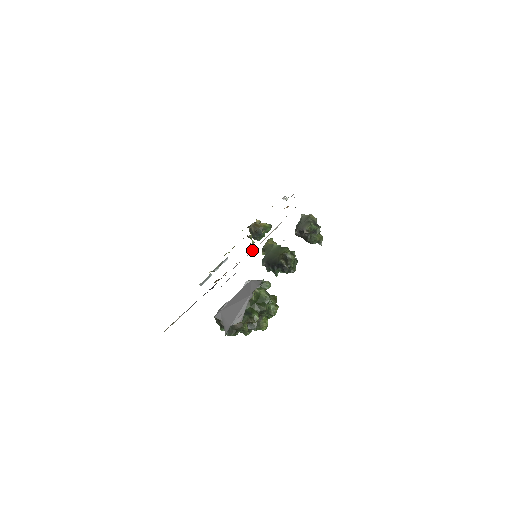
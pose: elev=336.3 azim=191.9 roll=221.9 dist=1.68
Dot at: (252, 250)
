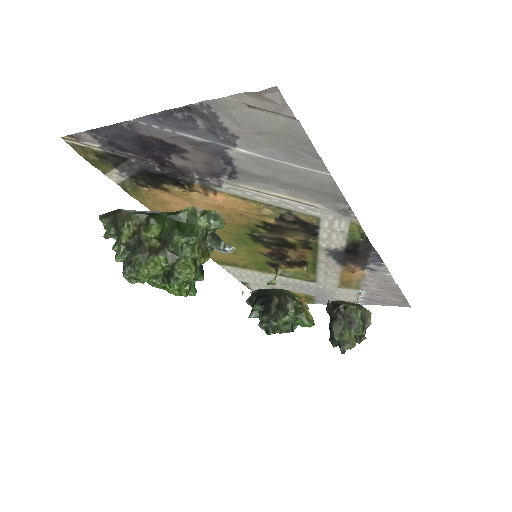
Dot at: (256, 190)
